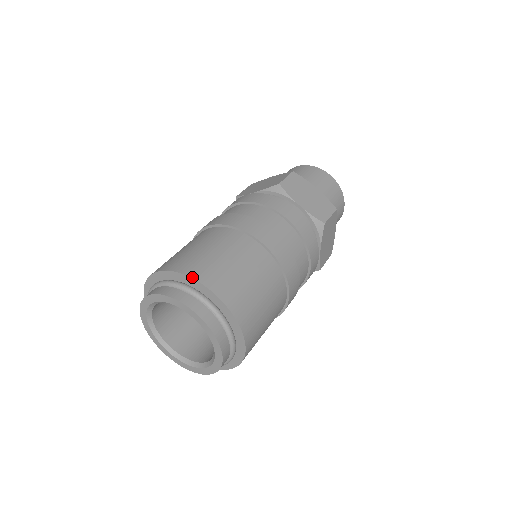
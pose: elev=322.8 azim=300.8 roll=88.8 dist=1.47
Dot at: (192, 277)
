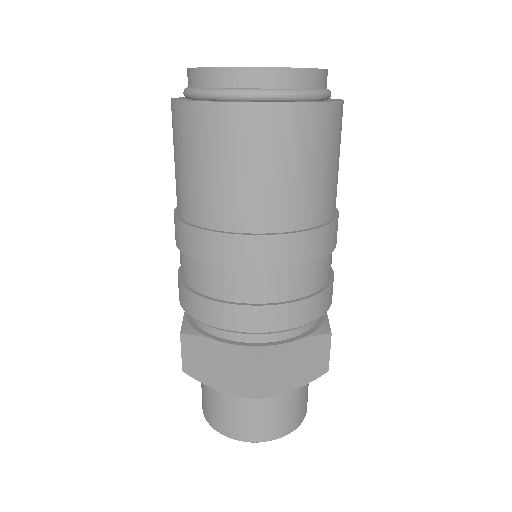
Dot at: occluded
